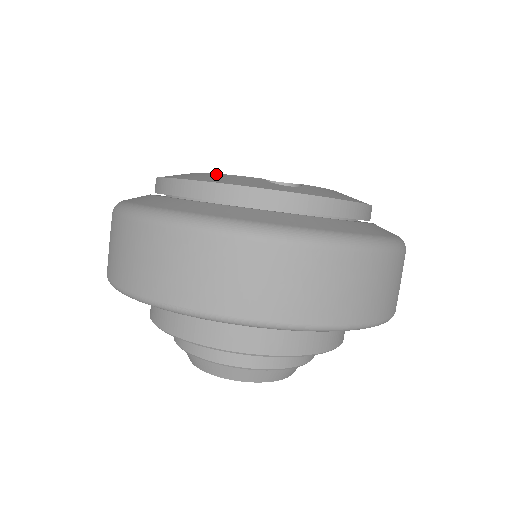
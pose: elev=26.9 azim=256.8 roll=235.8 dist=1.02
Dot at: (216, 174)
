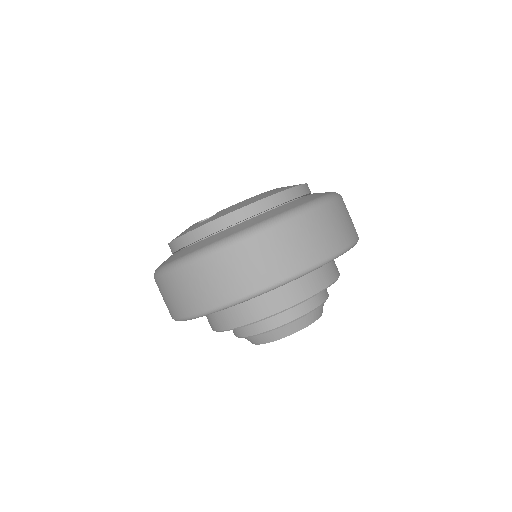
Dot at: occluded
